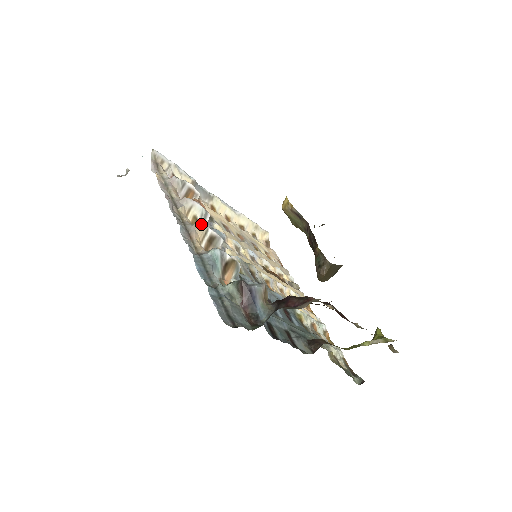
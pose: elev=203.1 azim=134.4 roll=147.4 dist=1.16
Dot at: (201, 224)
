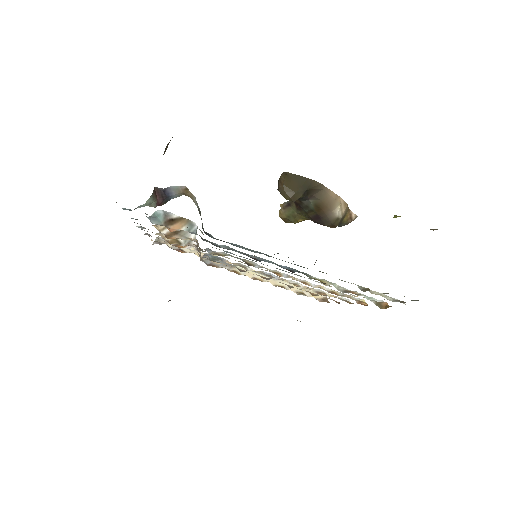
Dot at: occluded
